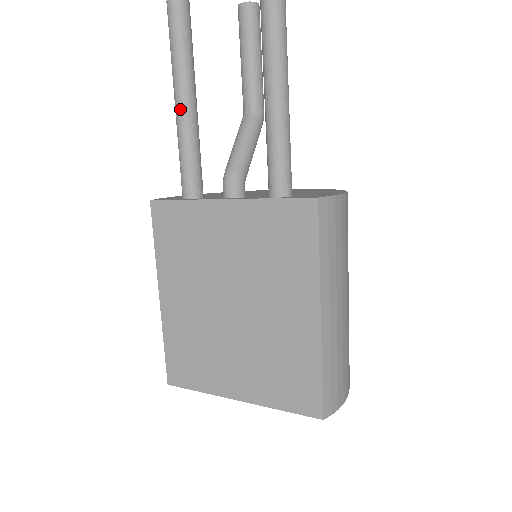
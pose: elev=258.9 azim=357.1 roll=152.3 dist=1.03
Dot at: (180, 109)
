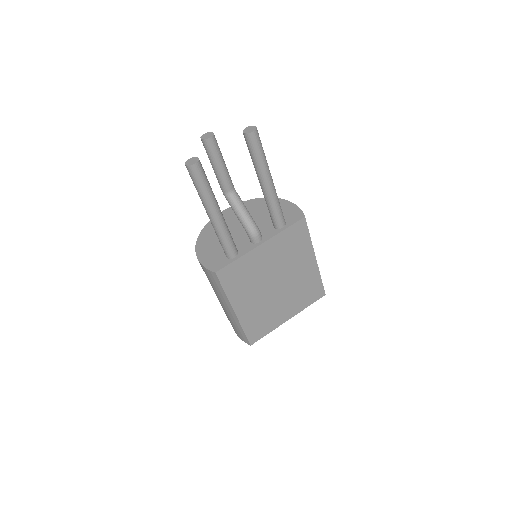
Dot at: (218, 217)
